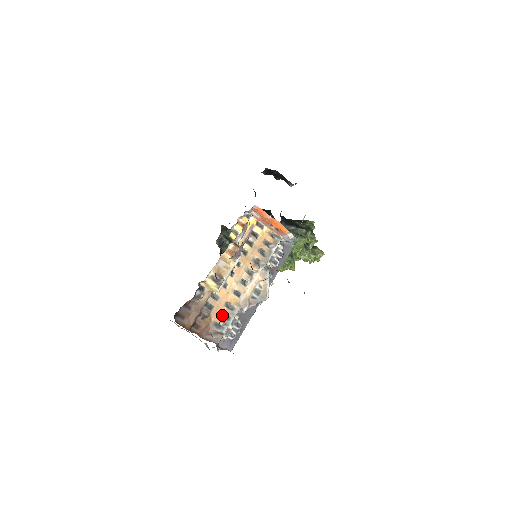
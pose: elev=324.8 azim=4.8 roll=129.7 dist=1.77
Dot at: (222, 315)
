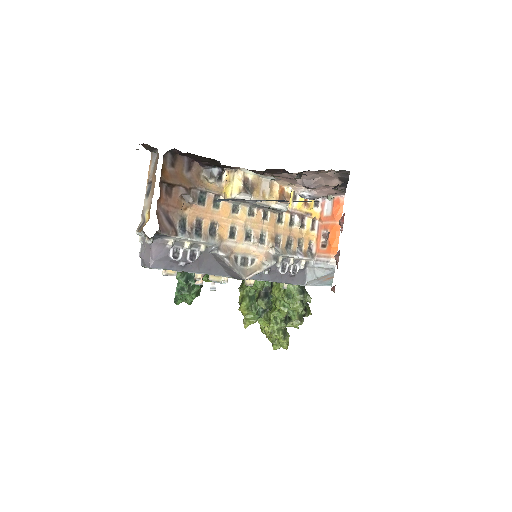
Dot at: (198, 223)
